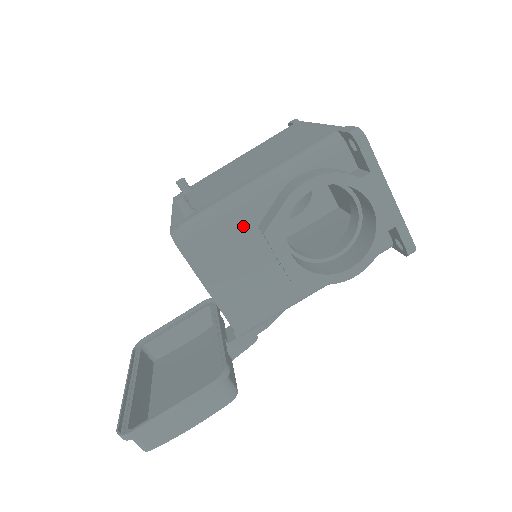
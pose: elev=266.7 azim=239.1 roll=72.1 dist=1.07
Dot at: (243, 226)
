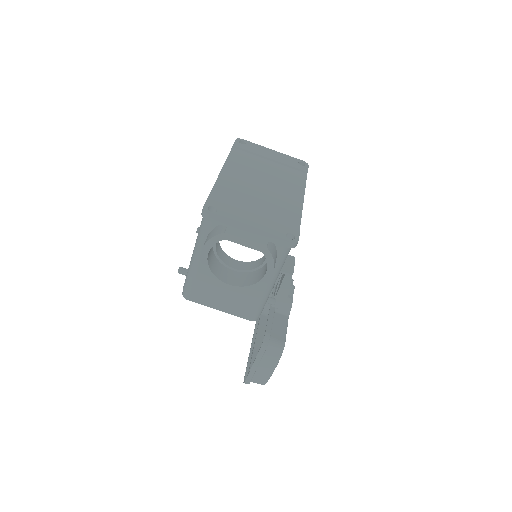
Dot at: occluded
